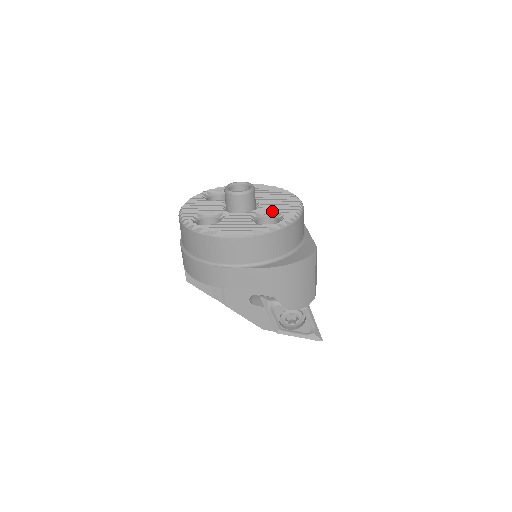
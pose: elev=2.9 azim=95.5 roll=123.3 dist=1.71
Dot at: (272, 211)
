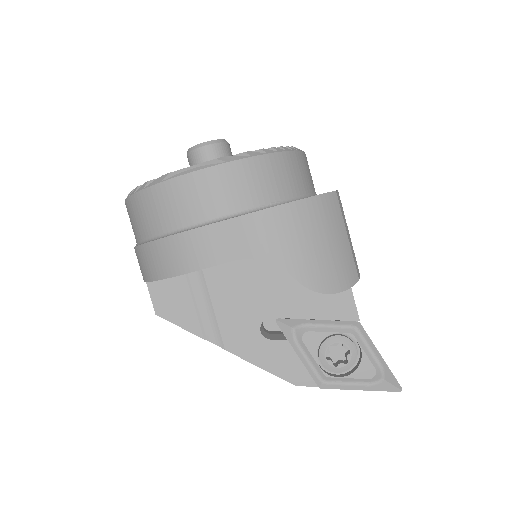
Dot at: occluded
